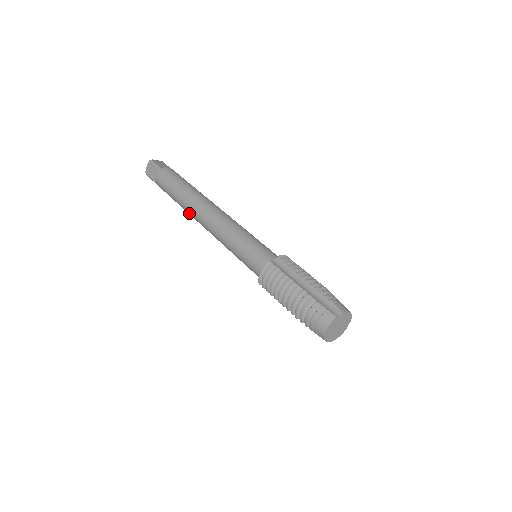
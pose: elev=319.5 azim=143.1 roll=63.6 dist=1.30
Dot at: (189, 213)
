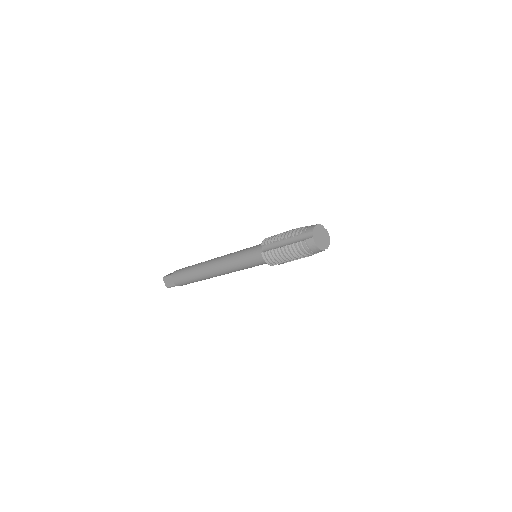
Dot at: (201, 265)
